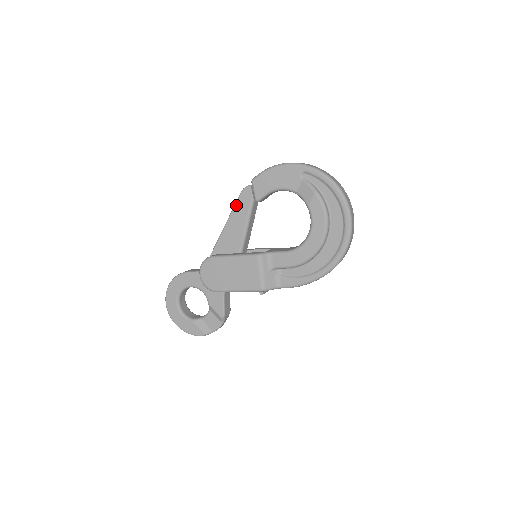
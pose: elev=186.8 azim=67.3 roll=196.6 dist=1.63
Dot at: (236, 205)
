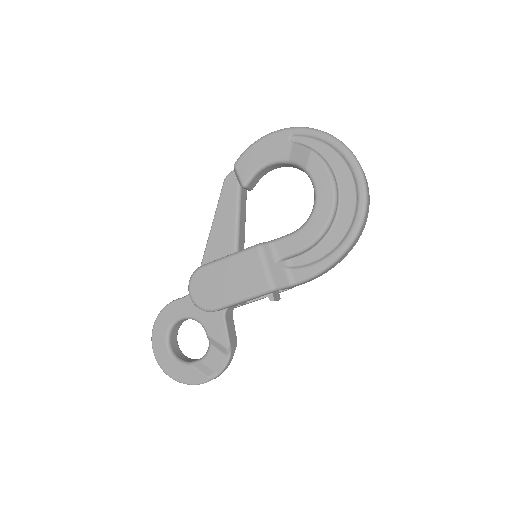
Dot at: (220, 198)
